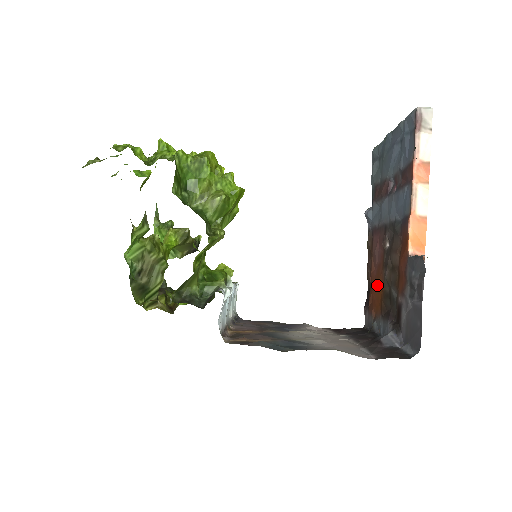
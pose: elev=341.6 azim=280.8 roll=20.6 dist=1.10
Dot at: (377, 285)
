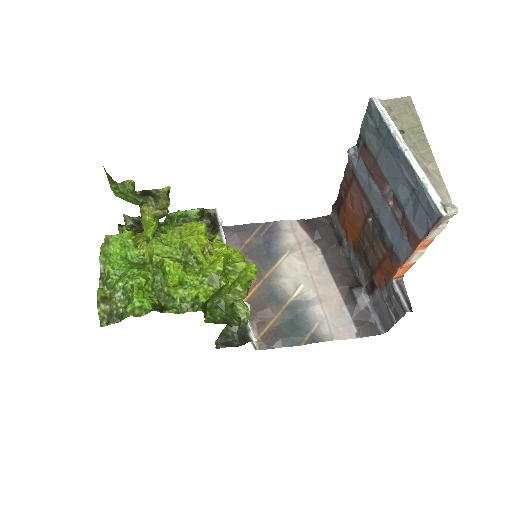
Dot at: (352, 225)
